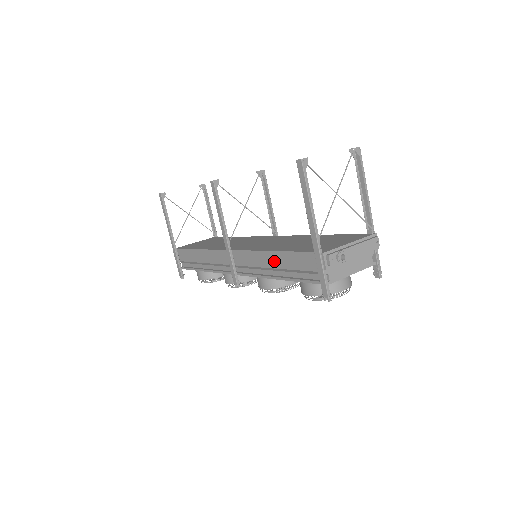
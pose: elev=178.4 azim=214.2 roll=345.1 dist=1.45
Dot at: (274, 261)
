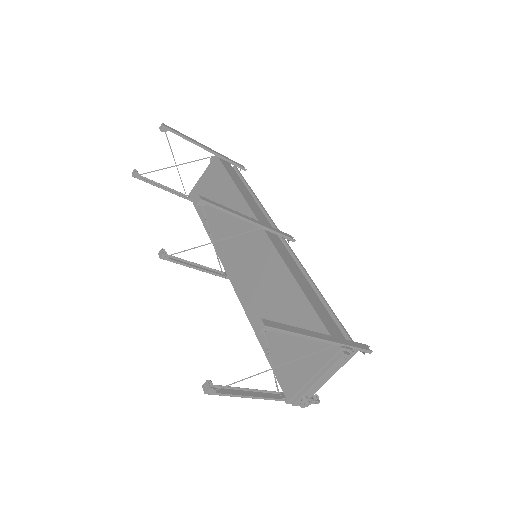
Dot at: occluded
